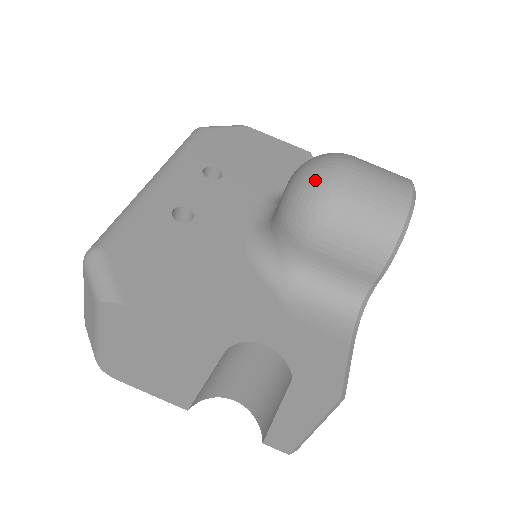
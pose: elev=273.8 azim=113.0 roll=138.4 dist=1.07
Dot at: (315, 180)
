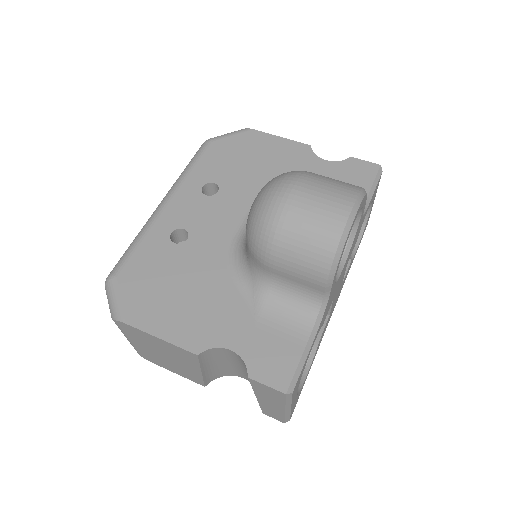
Dot at: (262, 208)
